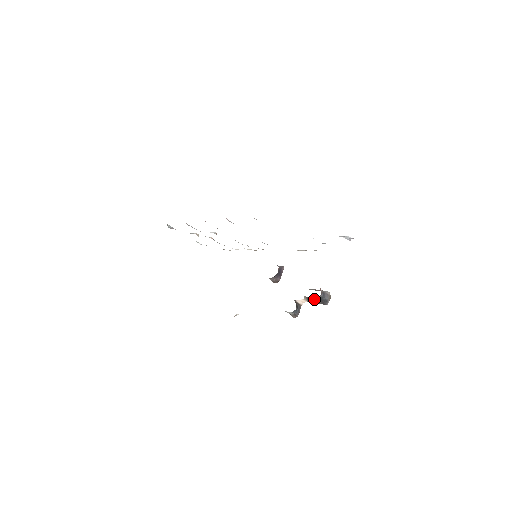
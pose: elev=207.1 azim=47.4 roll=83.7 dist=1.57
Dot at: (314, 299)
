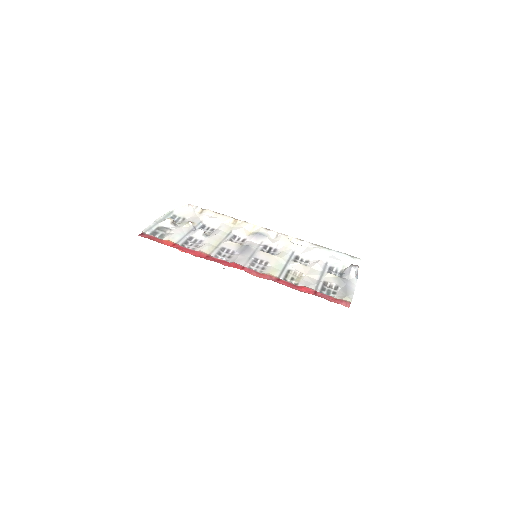
Dot at: occluded
